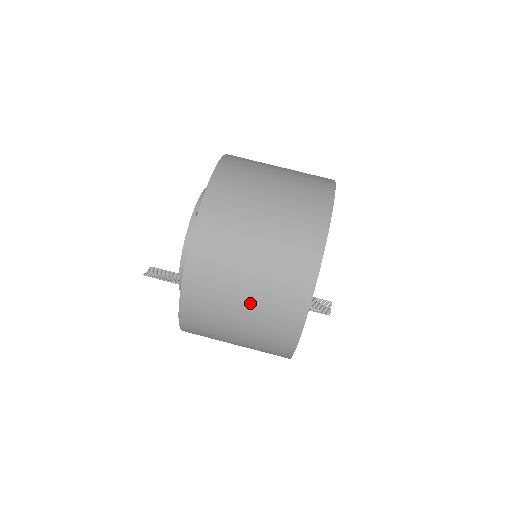
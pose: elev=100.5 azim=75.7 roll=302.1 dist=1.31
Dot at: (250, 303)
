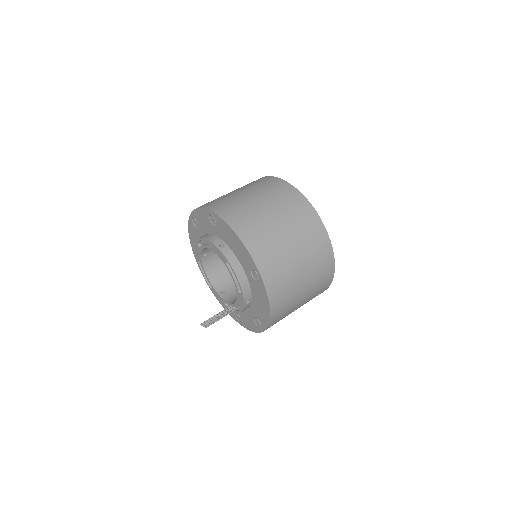
Dot at: (301, 257)
